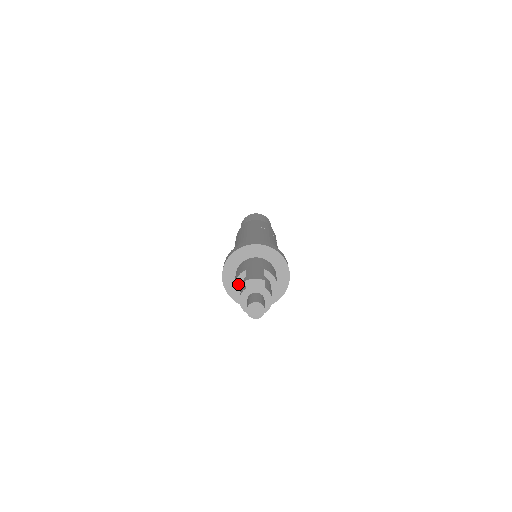
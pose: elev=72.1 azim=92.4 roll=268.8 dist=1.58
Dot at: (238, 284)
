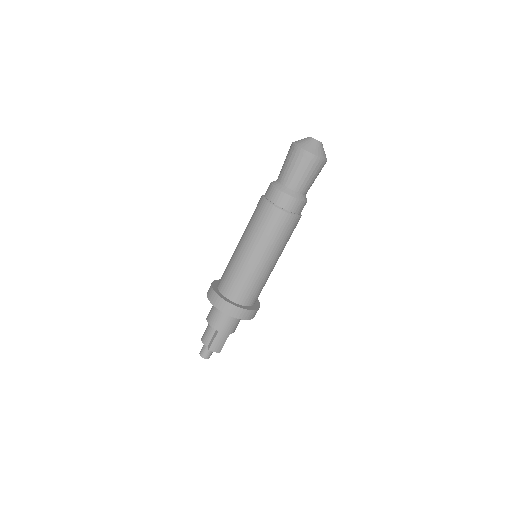
Dot at: (210, 323)
